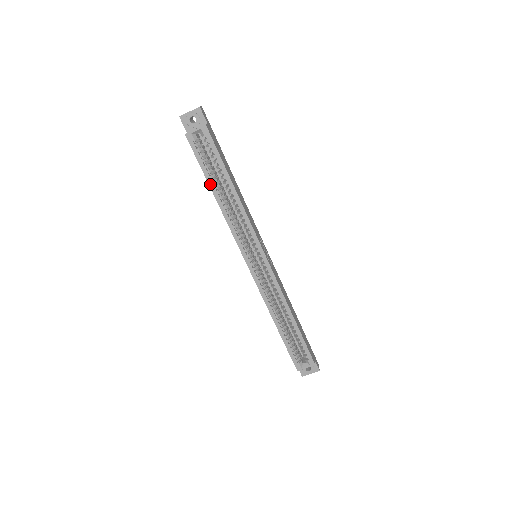
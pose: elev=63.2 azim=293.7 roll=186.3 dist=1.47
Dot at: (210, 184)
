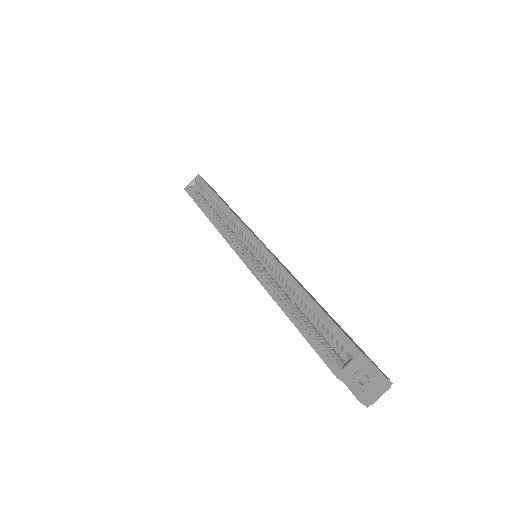
Dot at: (202, 209)
